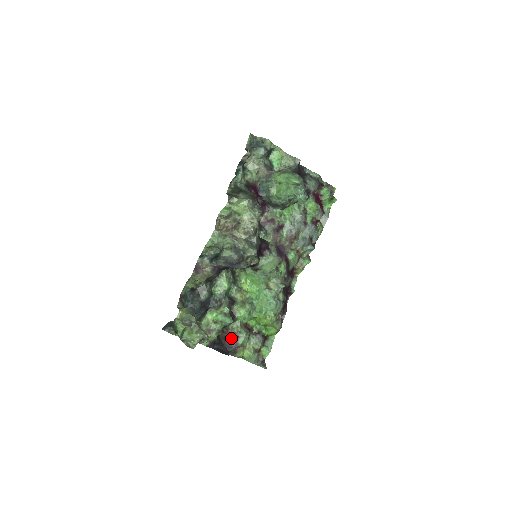
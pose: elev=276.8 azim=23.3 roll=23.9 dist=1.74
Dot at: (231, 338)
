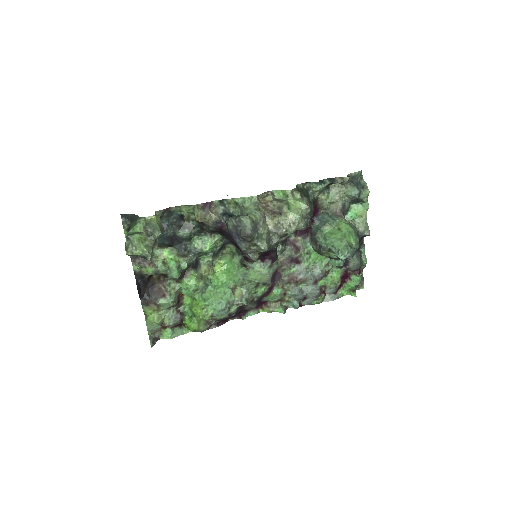
Dot at: (158, 290)
